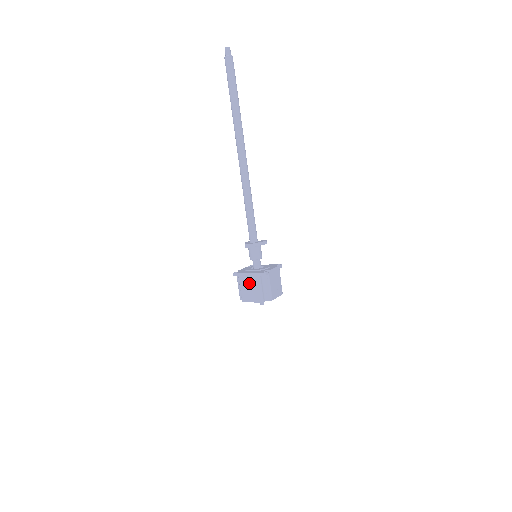
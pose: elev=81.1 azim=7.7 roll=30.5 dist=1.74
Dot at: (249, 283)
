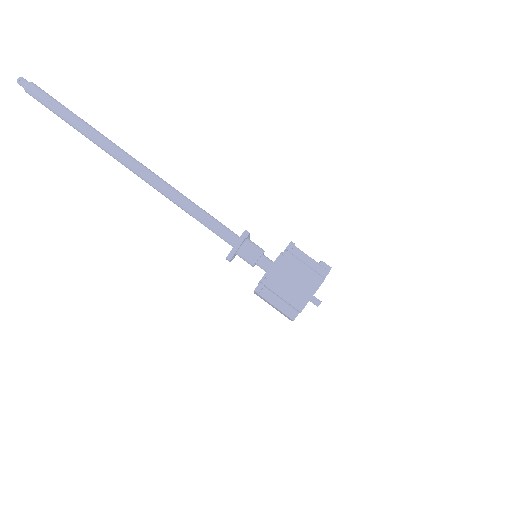
Dot at: (267, 302)
